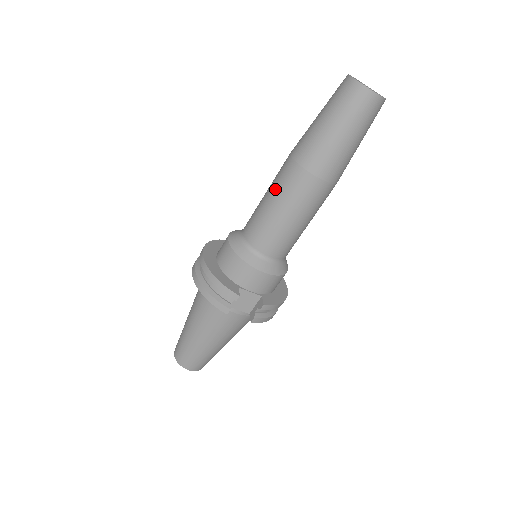
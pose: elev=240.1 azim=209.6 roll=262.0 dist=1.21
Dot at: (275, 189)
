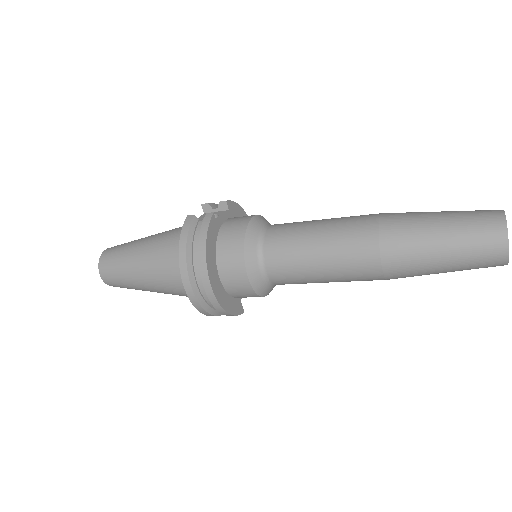
Dot at: (339, 274)
